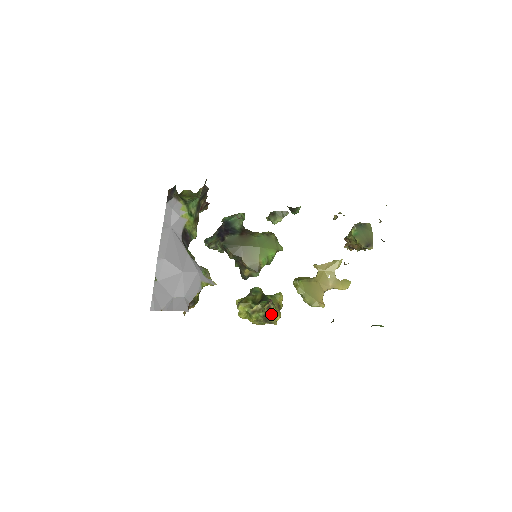
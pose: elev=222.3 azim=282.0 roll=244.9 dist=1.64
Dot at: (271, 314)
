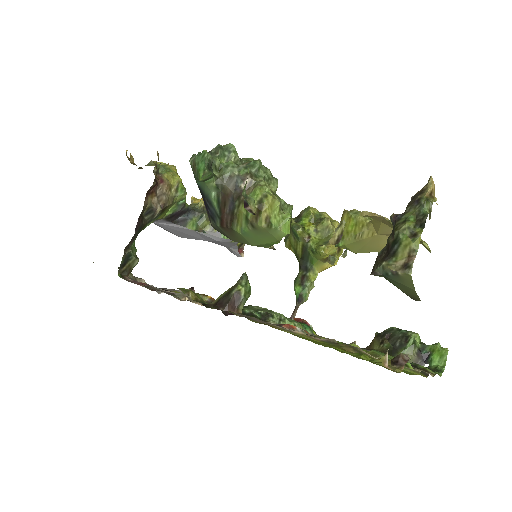
Dot at: occluded
